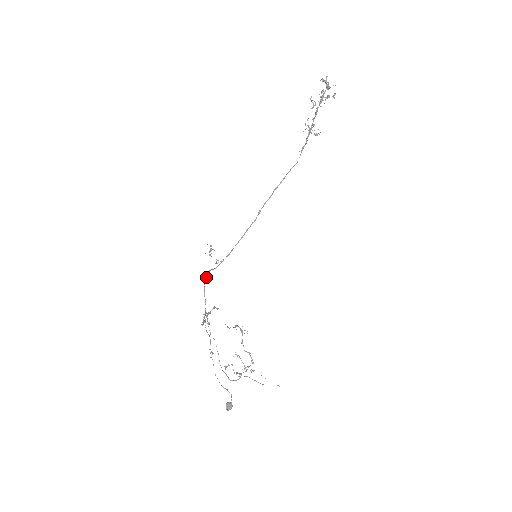
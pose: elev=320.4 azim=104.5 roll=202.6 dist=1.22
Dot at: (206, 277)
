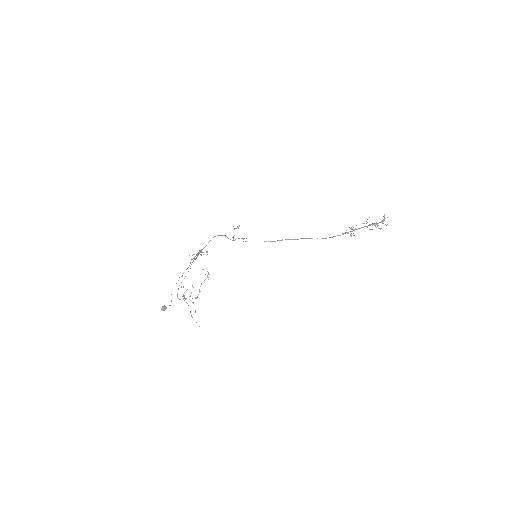
Dot at: (220, 235)
